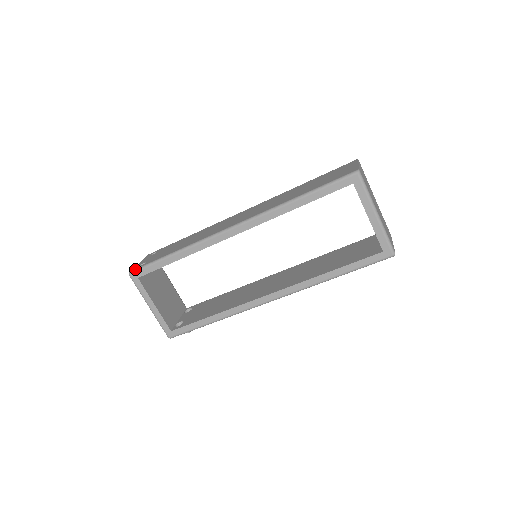
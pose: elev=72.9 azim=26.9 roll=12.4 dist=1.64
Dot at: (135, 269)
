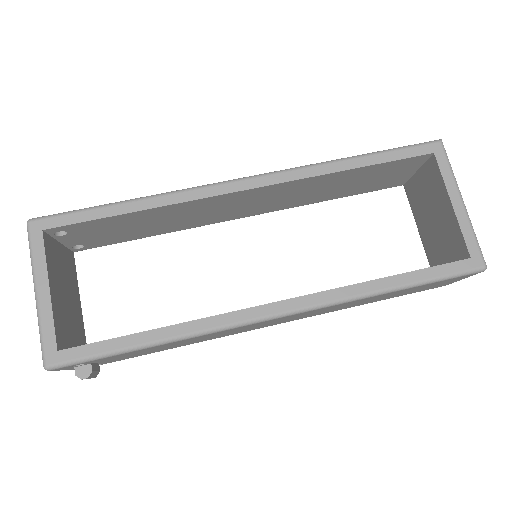
Dot at: occluded
